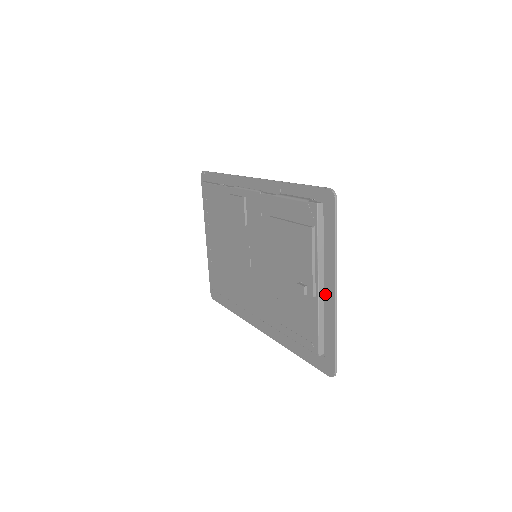
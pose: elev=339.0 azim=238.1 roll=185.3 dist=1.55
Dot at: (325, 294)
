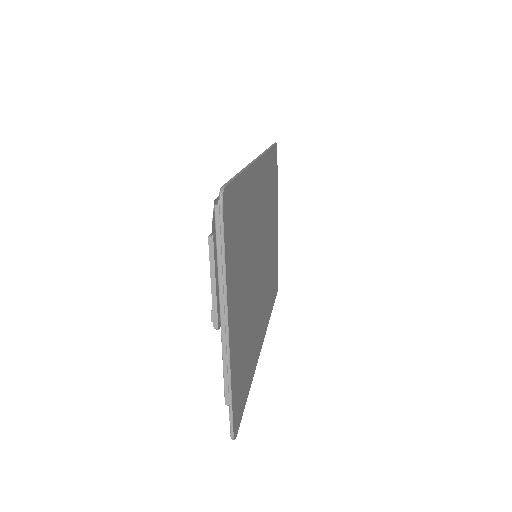
Dot at: occluded
